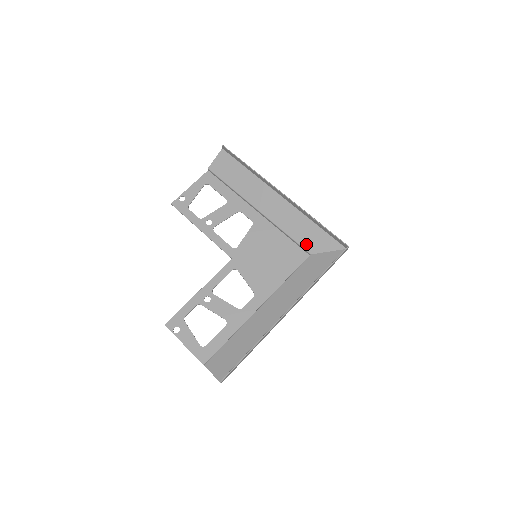
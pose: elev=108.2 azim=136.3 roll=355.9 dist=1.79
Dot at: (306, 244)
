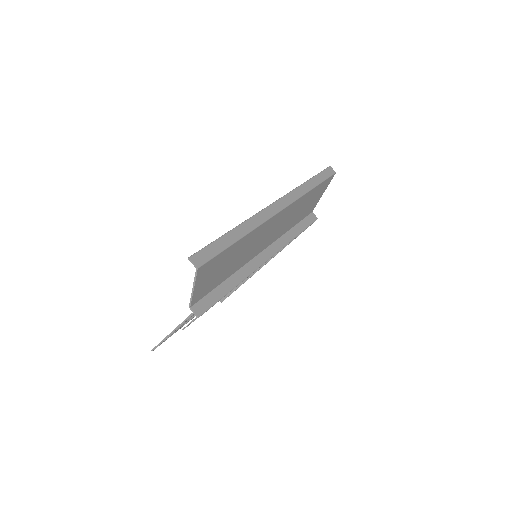
Dot at: occluded
